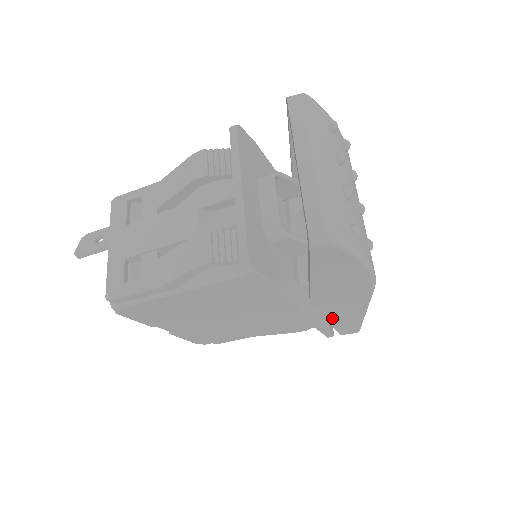
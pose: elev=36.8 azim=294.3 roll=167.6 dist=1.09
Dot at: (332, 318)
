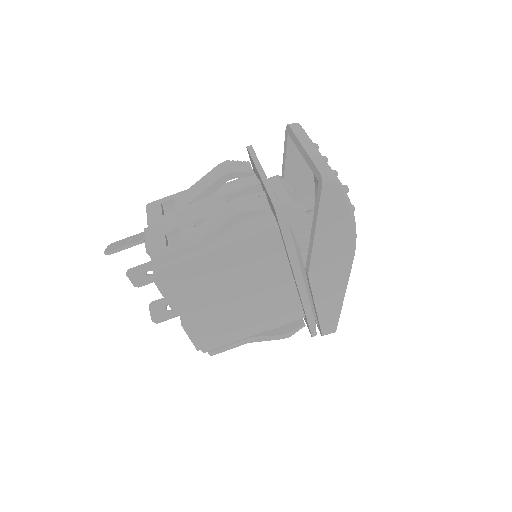
Dot at: (320, 300)
